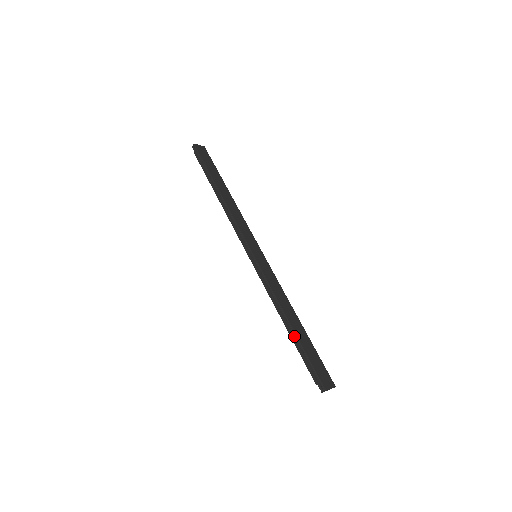
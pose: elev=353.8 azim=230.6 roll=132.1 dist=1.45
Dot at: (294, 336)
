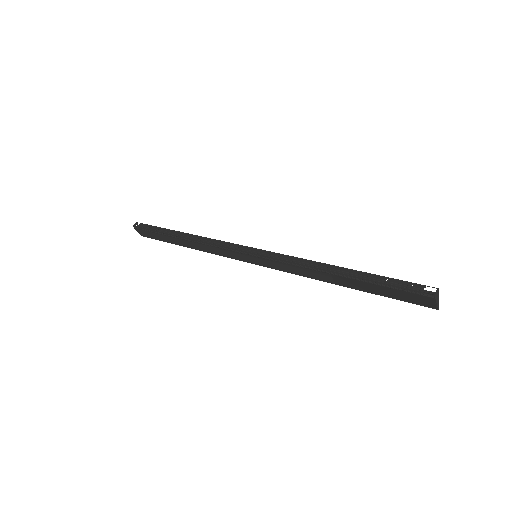
Dot at: (357, 271)
